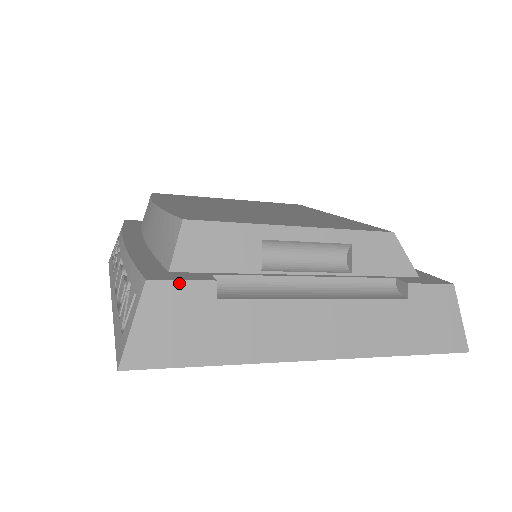
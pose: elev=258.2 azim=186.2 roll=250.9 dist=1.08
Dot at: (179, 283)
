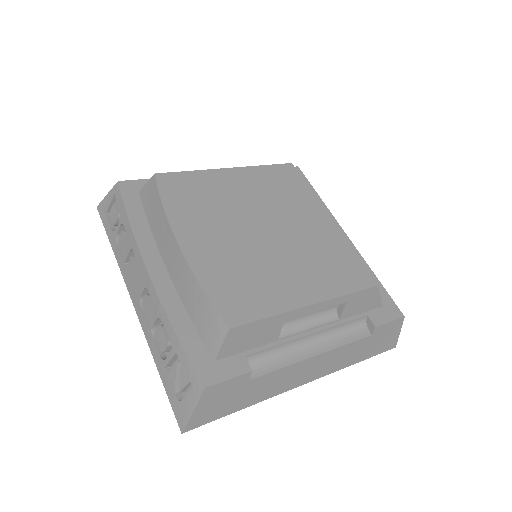
Dot at: (227, 381)
